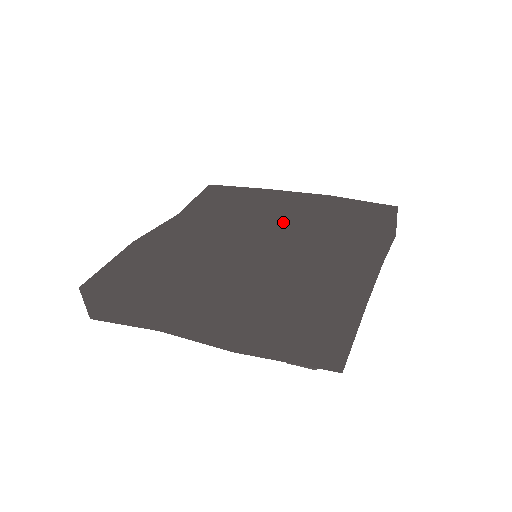
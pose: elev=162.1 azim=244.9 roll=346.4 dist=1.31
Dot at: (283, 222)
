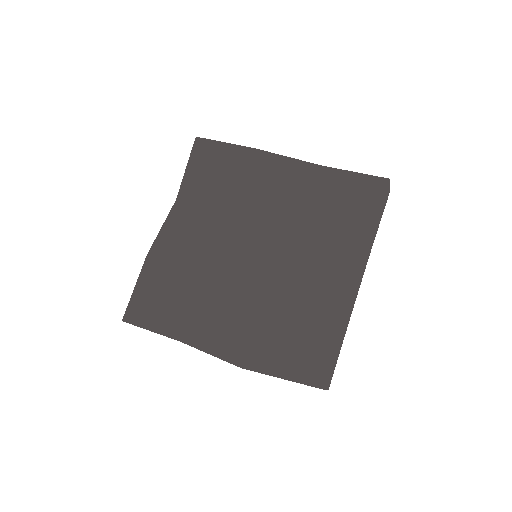
Dot at: (276, 224)
